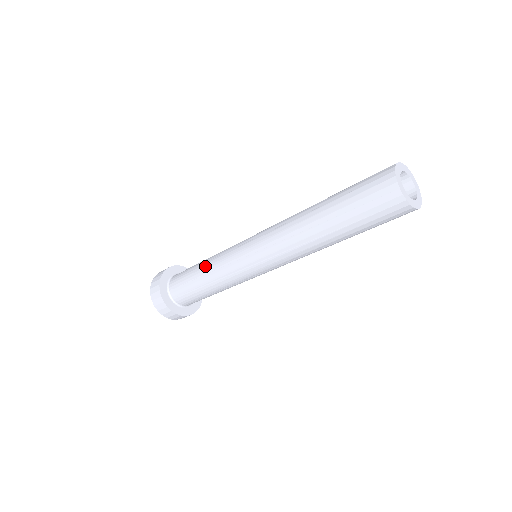
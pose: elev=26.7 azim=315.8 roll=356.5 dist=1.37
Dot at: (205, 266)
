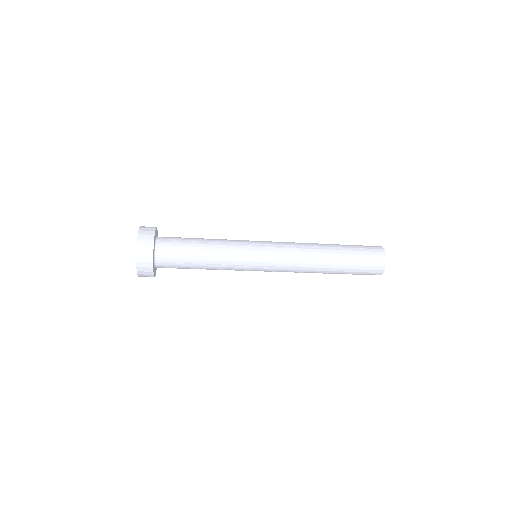
Dot at: (212, 259)
